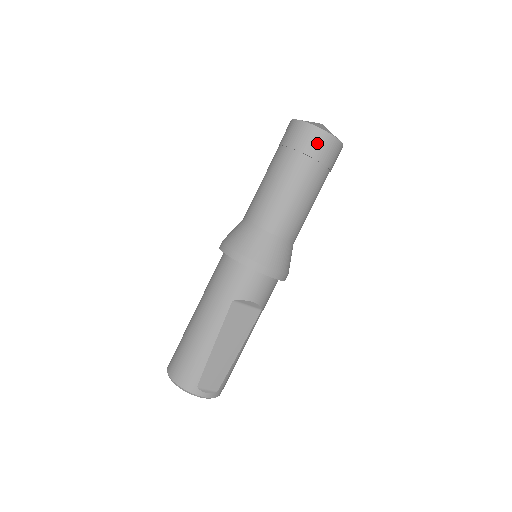
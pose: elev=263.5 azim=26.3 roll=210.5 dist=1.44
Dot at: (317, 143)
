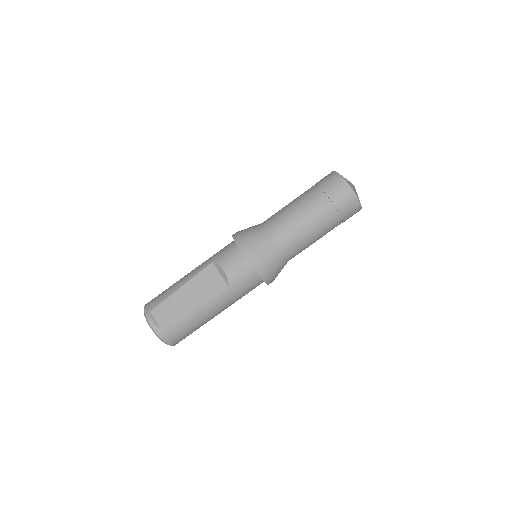
Dot at: (331, 182)
